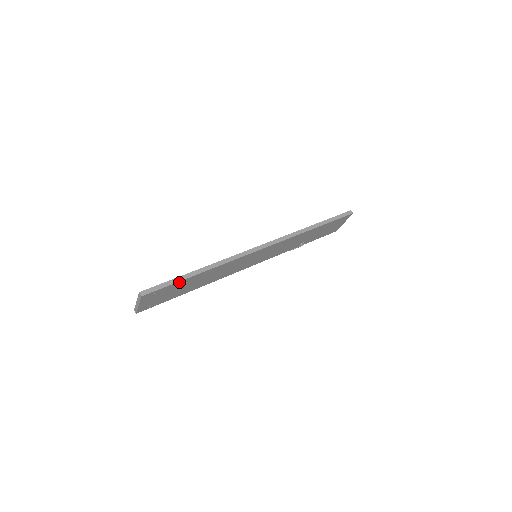
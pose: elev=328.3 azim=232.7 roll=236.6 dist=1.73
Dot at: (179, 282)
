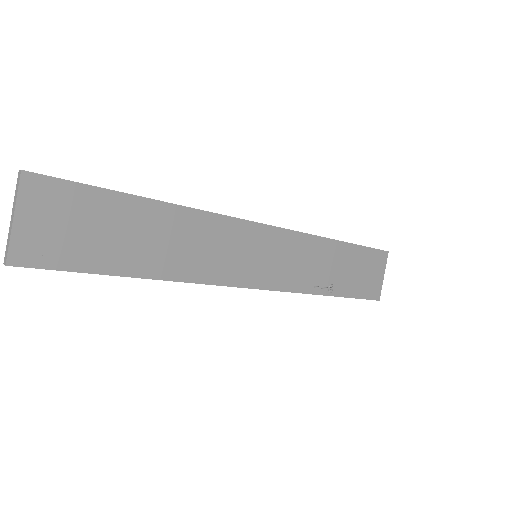
Dot at: (108, 195)
